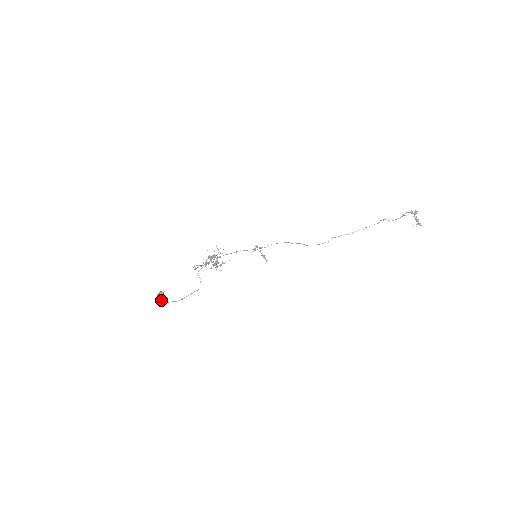
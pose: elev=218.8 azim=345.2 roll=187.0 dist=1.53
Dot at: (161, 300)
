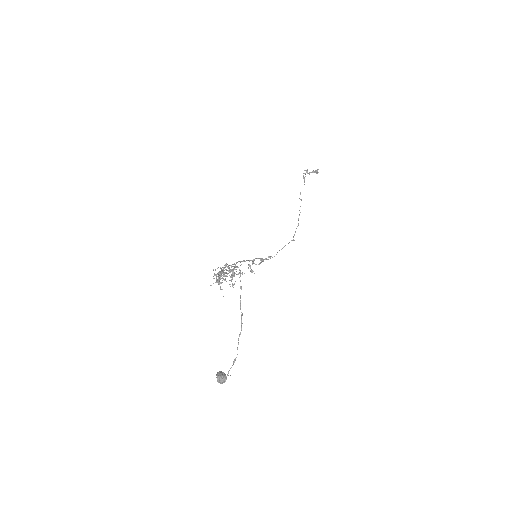
Dot at: occluded
